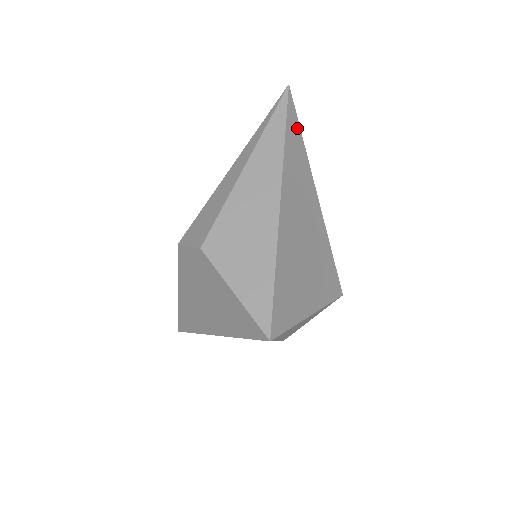
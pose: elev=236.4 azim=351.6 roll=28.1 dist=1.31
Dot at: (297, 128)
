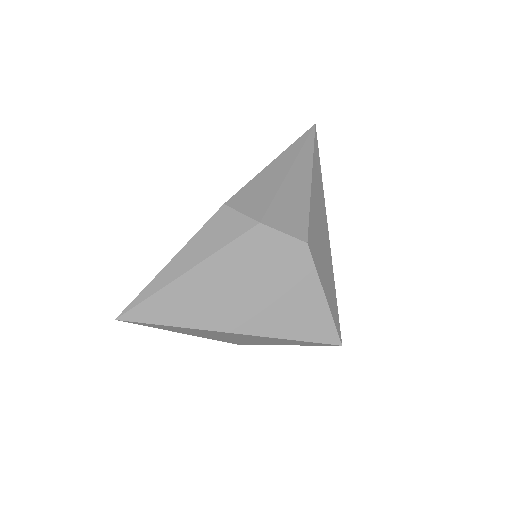
Dot at: occluded
